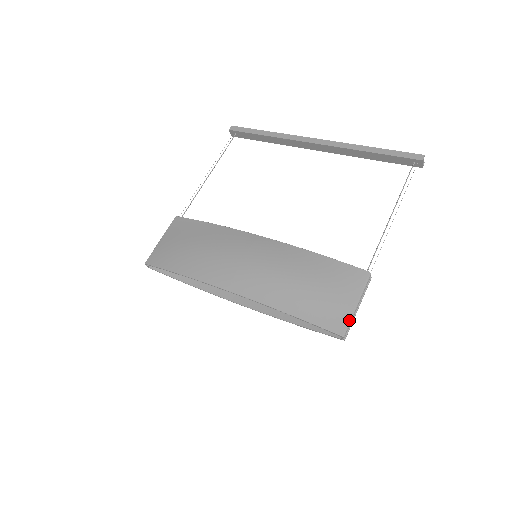
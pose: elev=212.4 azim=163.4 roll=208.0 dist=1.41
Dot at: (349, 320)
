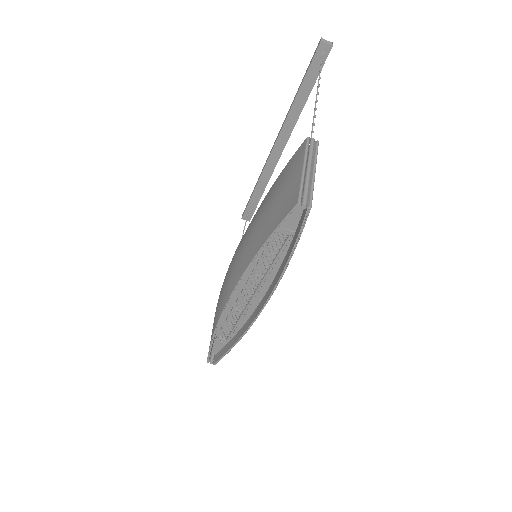
Dot at: (299, 186)
